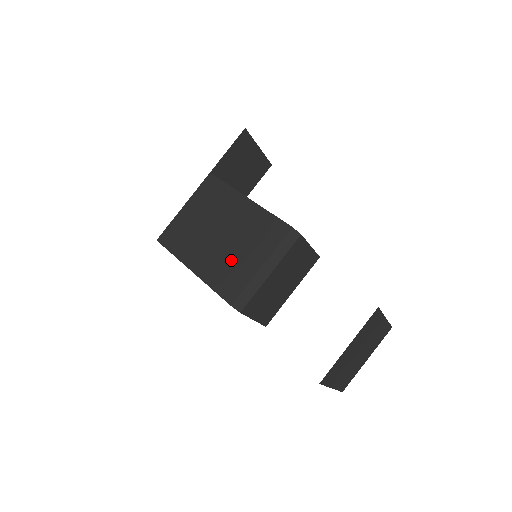
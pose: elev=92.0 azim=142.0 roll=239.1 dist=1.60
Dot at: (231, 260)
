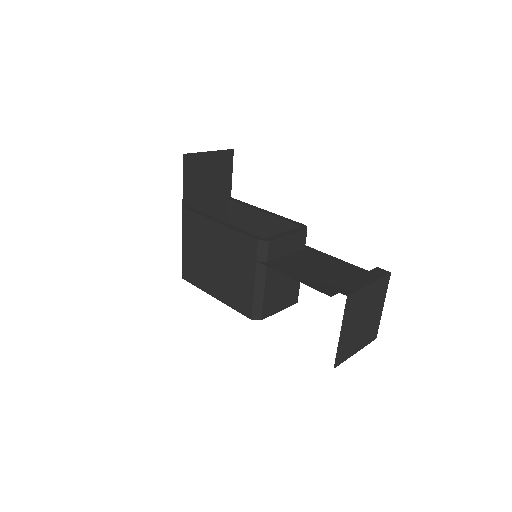
Dot at: (233, 282)
